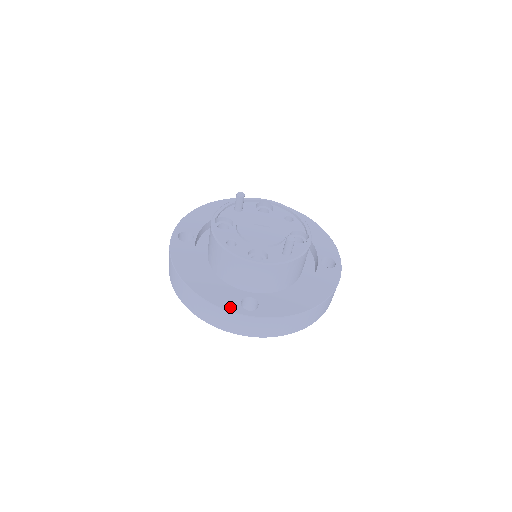
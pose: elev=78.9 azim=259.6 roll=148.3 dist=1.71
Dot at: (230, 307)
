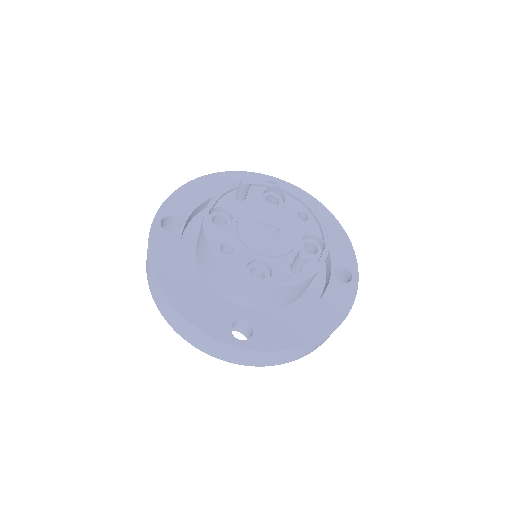
Dot at: (217, 333)
